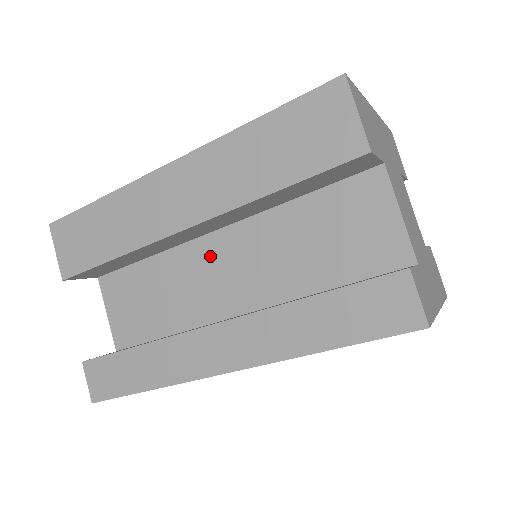
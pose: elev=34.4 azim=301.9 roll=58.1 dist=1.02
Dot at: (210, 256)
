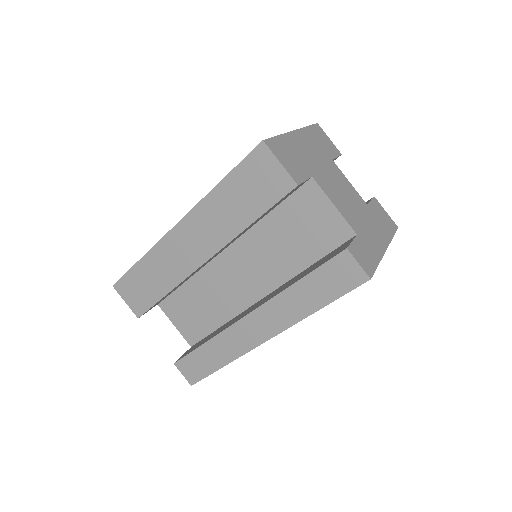
Dot at: (226, 268)
